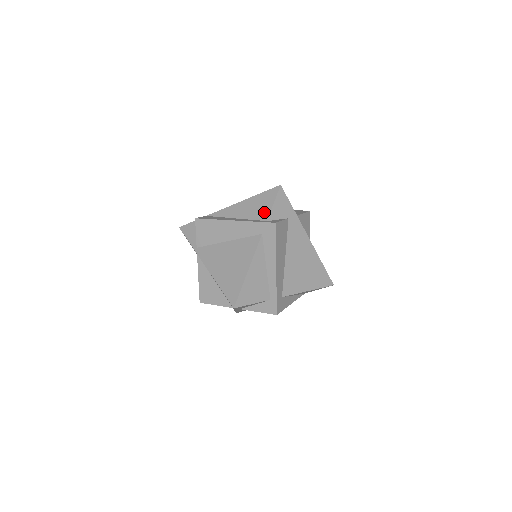
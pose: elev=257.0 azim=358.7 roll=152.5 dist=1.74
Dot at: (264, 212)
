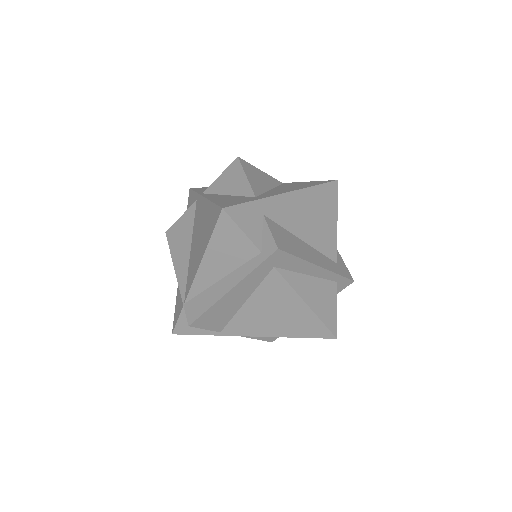
Dot at: (245, 248)
